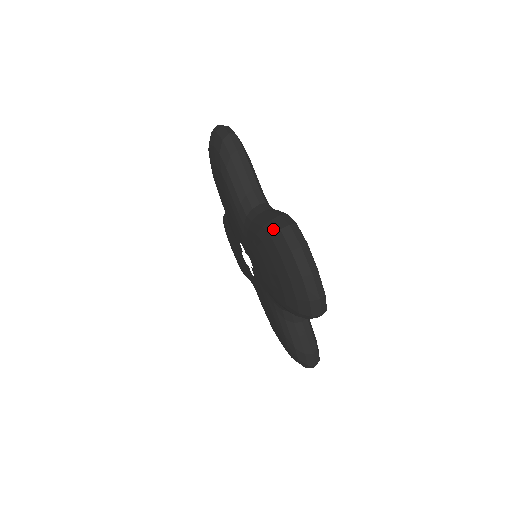
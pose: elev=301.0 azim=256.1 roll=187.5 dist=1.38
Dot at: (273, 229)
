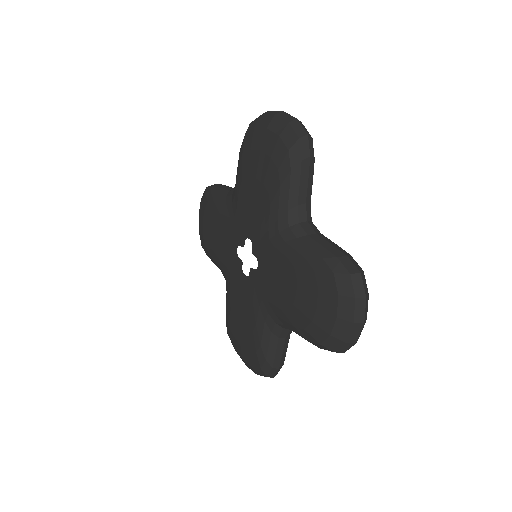
Dot at: (246, 132)
